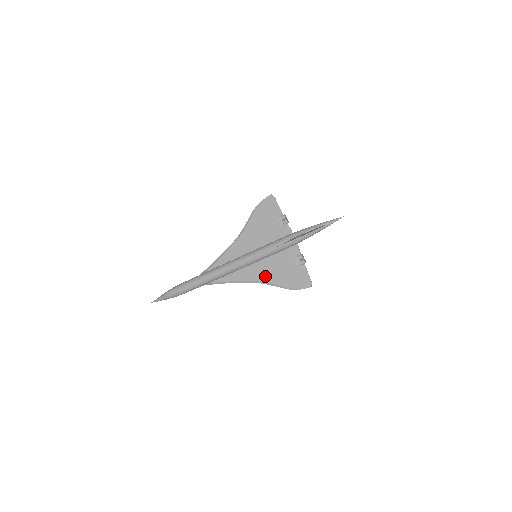
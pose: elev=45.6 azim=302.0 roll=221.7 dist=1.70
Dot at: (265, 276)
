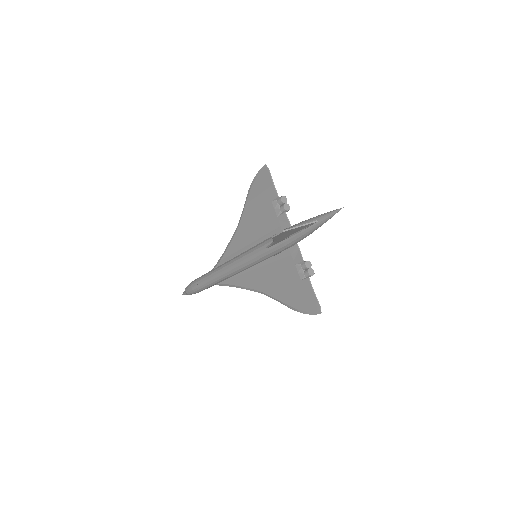
Dot at: (268, 286)
